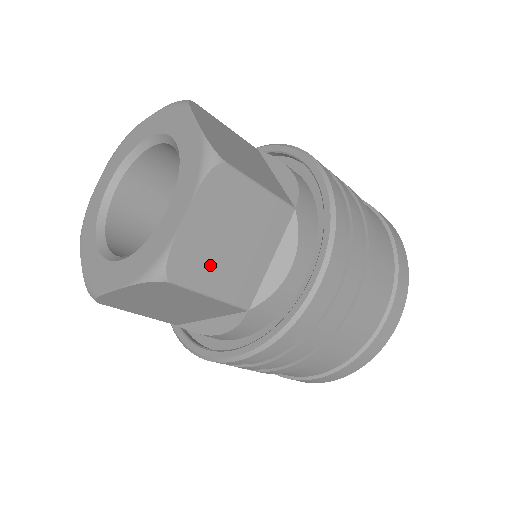
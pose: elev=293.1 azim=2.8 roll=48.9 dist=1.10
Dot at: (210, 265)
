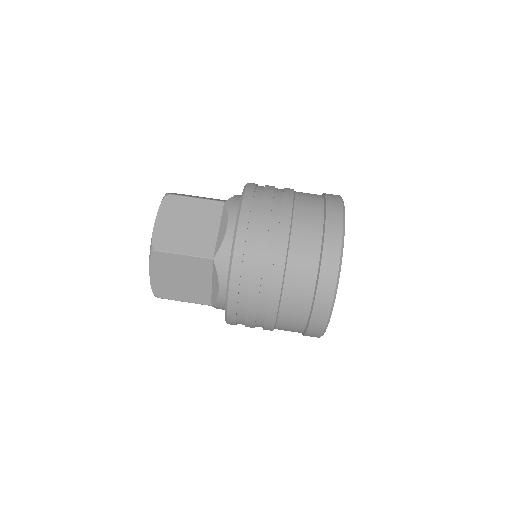
Dot at: (177, 239)
